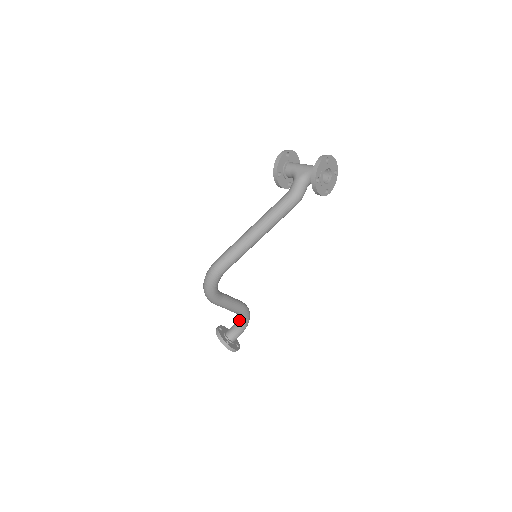
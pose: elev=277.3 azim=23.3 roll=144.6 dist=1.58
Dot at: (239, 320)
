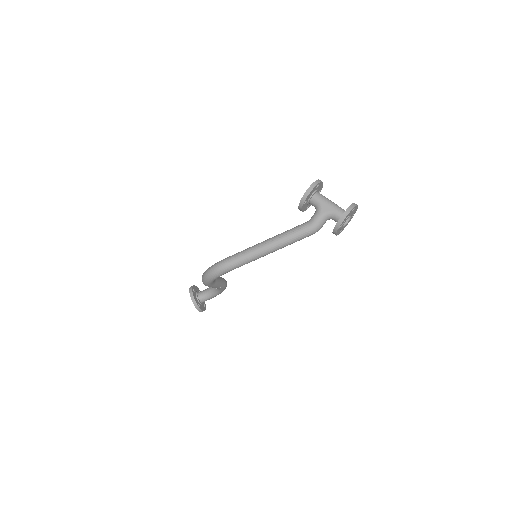
Dot at: (215, 290)
